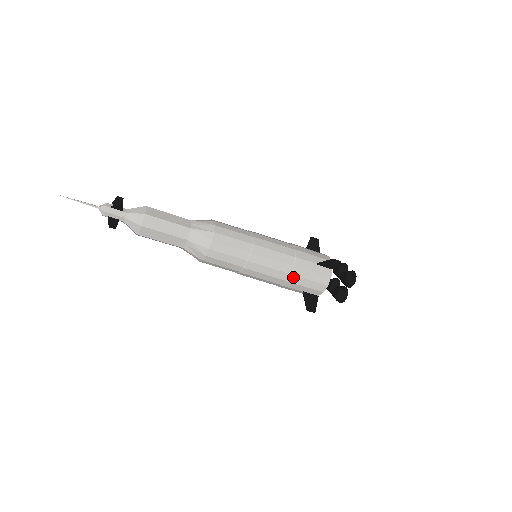
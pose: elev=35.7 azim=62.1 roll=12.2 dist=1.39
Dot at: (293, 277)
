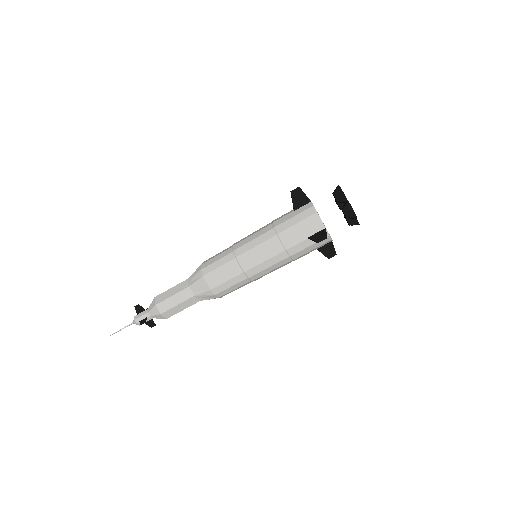
Dot at: (281, 235)
